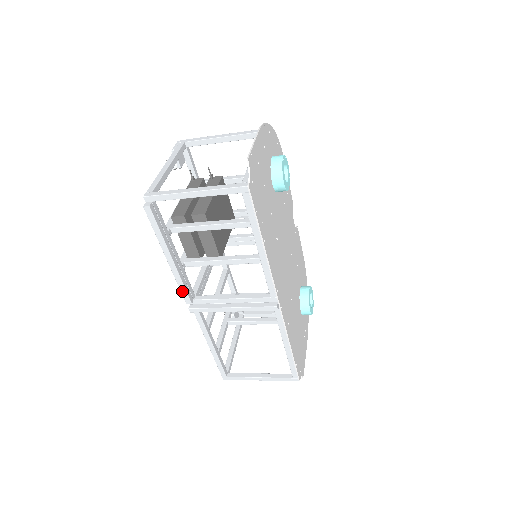
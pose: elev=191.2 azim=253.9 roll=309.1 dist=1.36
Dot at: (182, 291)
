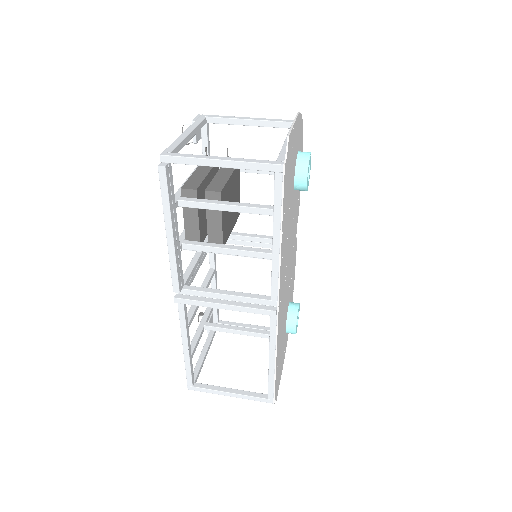
Dot at: (173, 275)
